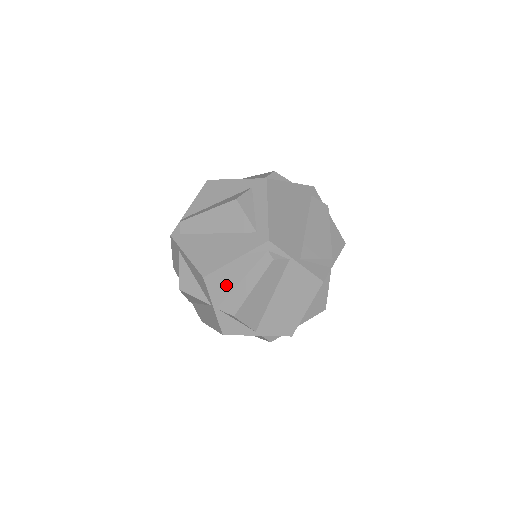
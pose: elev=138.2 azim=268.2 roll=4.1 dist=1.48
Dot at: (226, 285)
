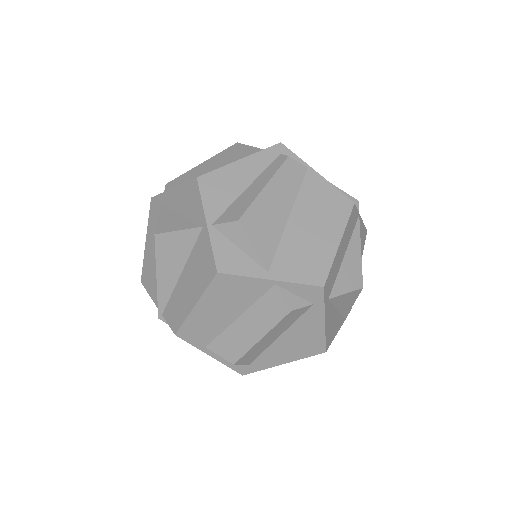
Dot at: (227, 192)
